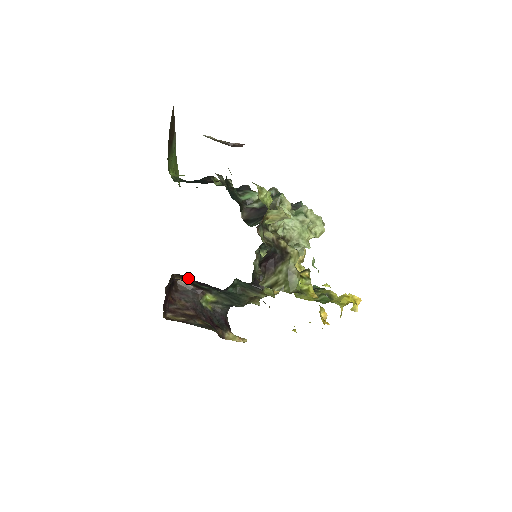
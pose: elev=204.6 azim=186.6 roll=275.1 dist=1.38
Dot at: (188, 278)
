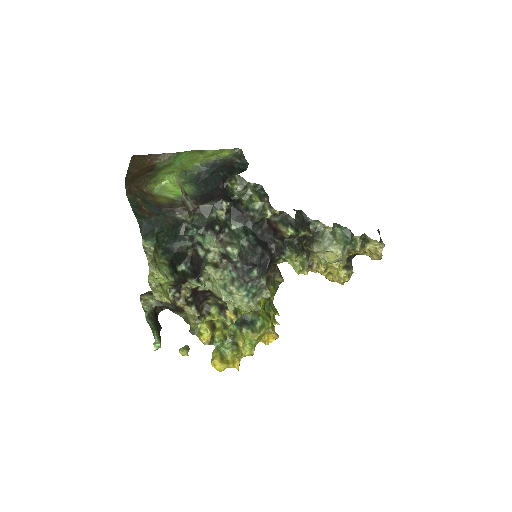
Dot at: occluded
